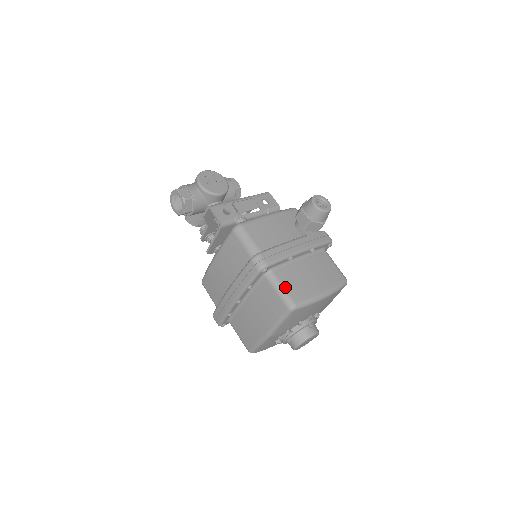
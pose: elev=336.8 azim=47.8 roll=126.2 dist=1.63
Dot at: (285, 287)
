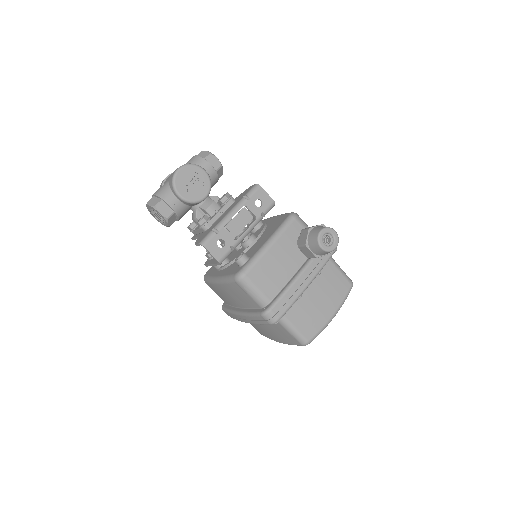
Dot at: (297, 328)
